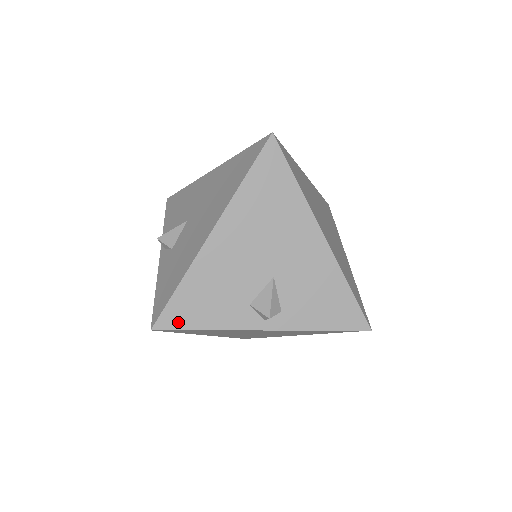
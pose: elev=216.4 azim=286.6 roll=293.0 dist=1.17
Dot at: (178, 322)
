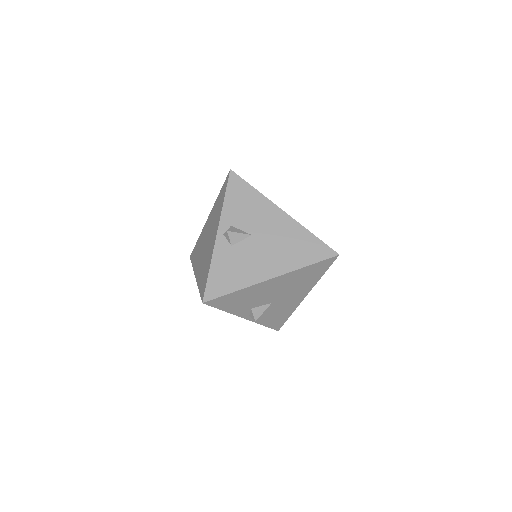
Dot at: (217, 304)
